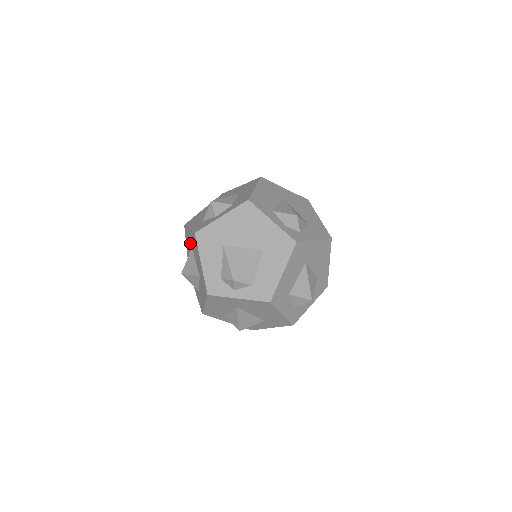
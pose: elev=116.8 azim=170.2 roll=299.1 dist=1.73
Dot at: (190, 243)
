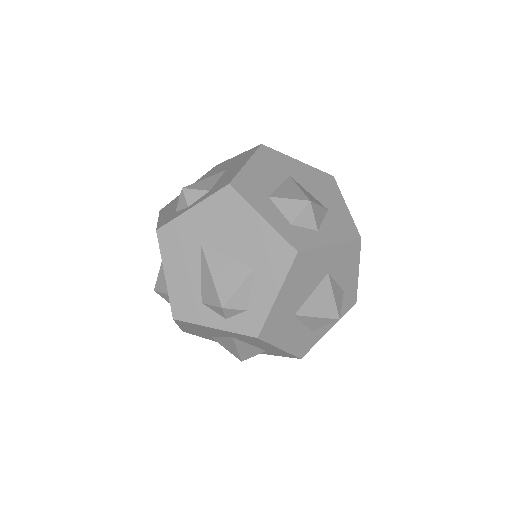
Dot at: occluded
